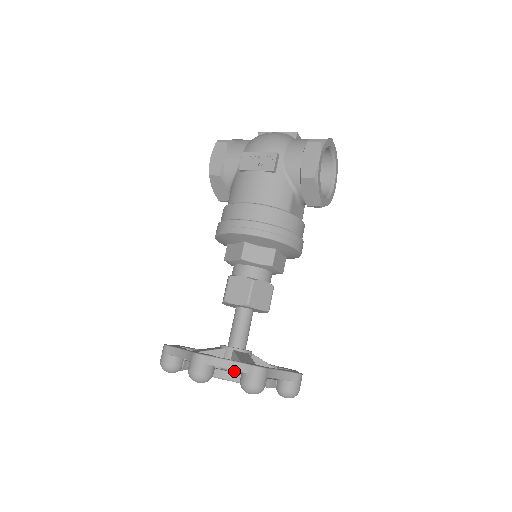
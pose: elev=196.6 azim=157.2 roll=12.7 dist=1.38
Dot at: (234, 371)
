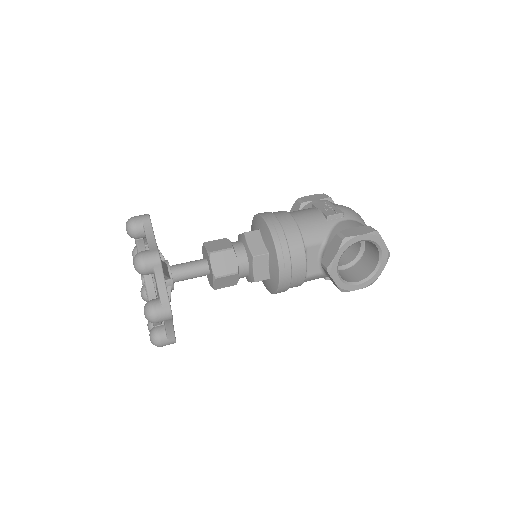
Dot at: occluded
